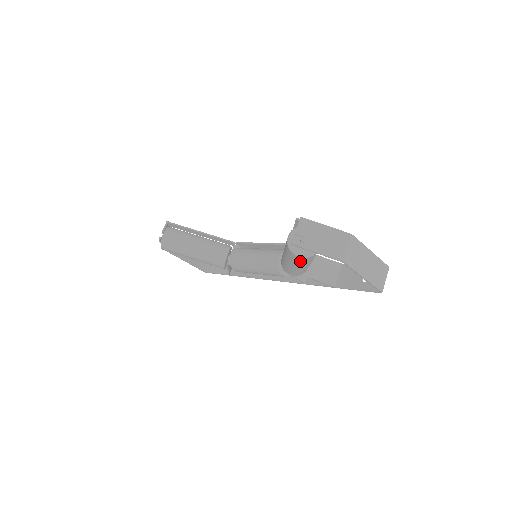
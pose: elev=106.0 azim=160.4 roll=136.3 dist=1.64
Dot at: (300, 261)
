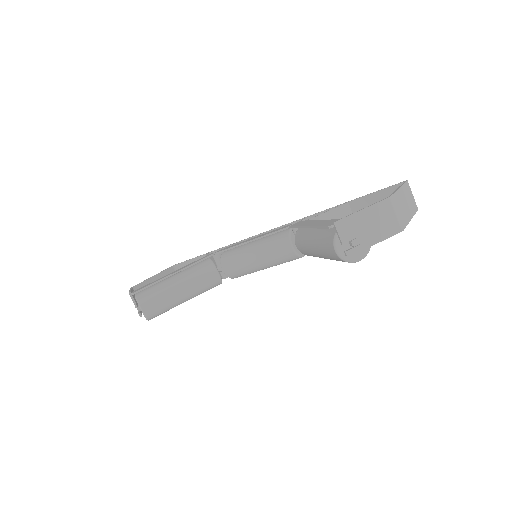
Dot at: occluded
